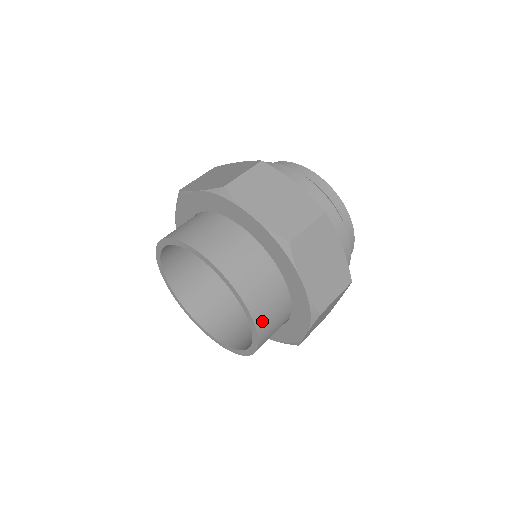
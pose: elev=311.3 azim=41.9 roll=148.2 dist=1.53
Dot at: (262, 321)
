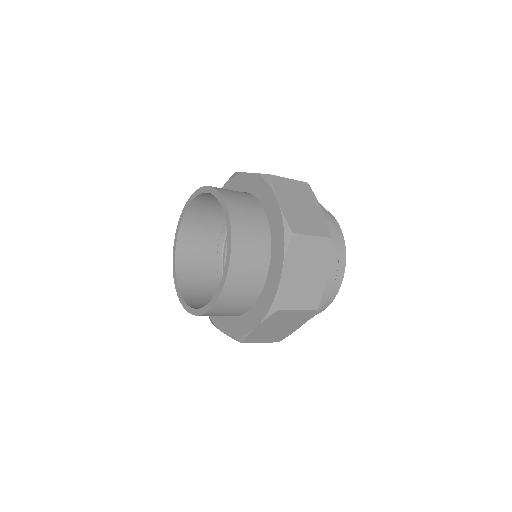
Dot at: (223, 191)
